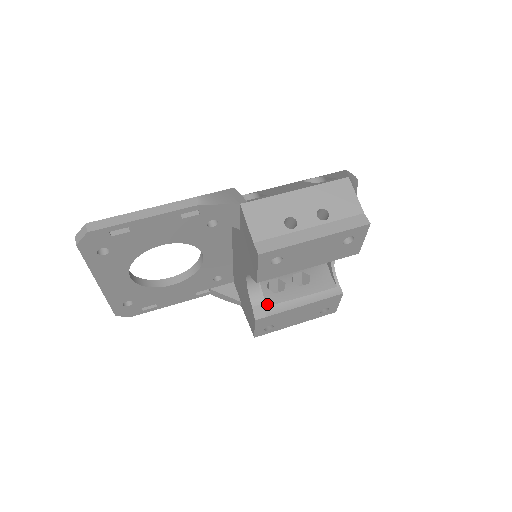
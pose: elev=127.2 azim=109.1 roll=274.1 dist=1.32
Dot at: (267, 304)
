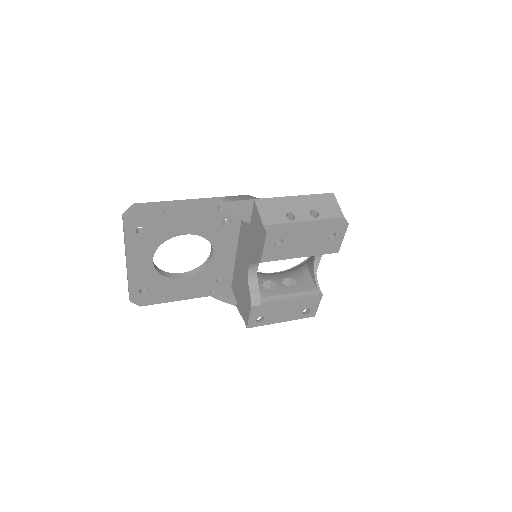
Dot at: (262, 296)
